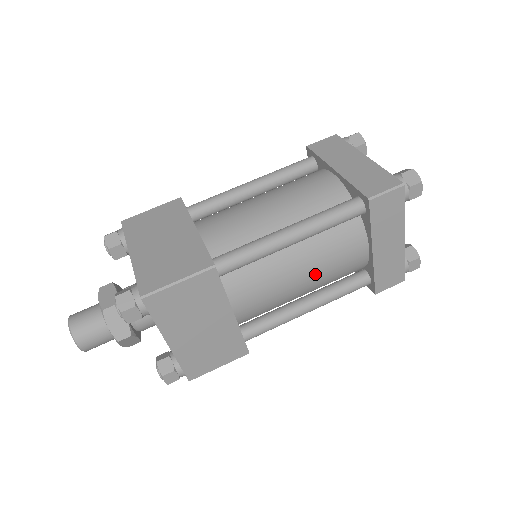
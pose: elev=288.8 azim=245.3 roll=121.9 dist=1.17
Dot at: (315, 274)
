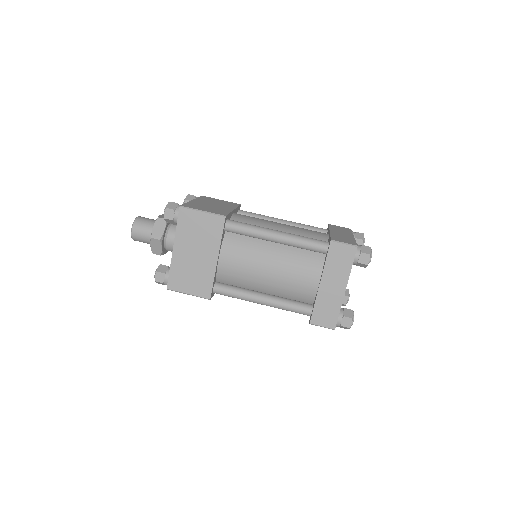
Dot at: (278, 273)
